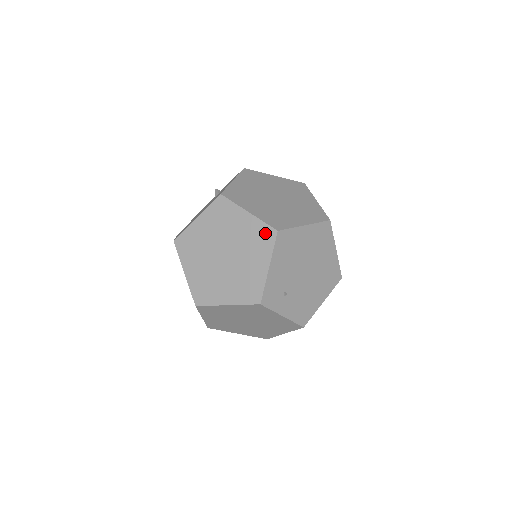
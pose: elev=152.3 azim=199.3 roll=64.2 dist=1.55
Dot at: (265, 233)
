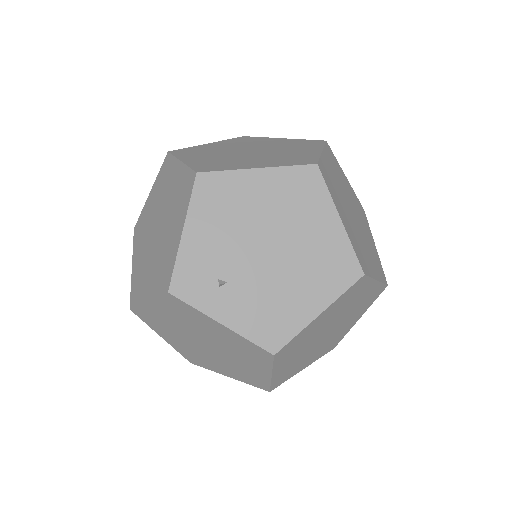
Dot at: (187, 182)
